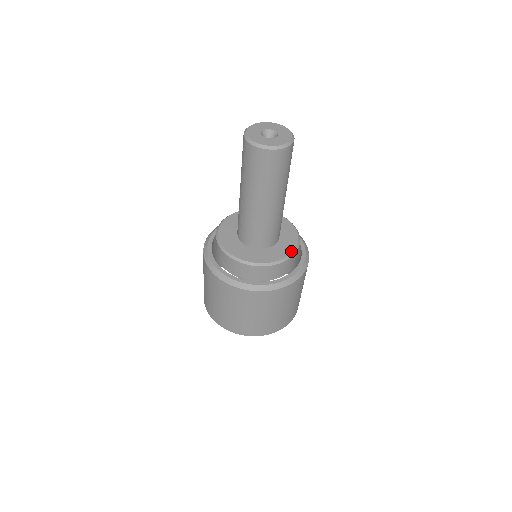
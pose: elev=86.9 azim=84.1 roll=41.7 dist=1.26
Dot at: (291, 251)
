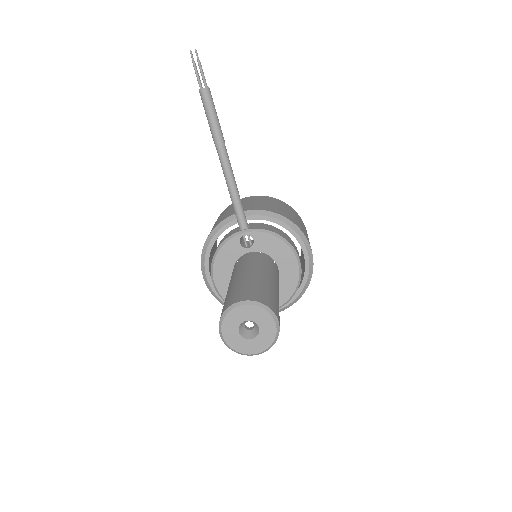
Dot at: (296, 284)
